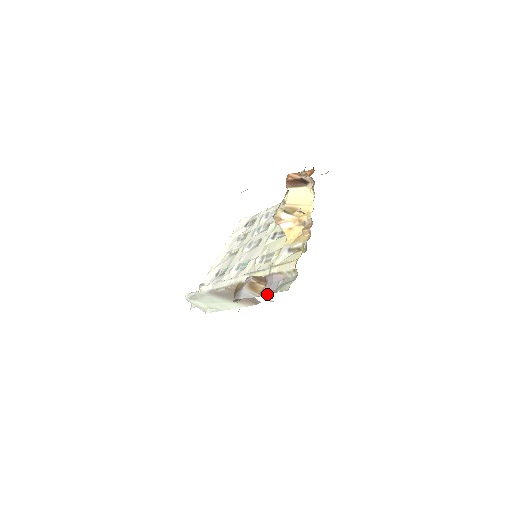
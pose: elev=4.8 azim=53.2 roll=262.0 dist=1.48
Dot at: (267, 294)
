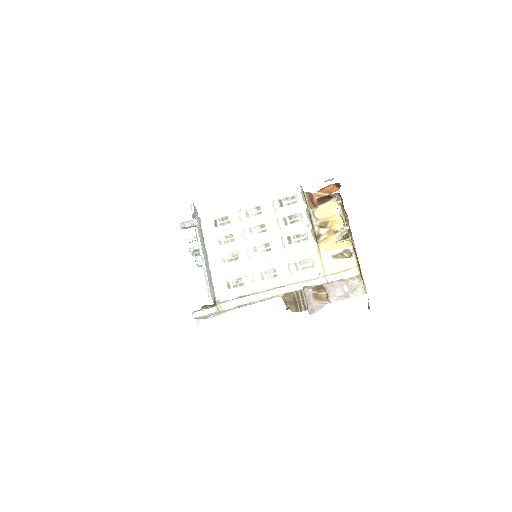
Dot at: occluded
